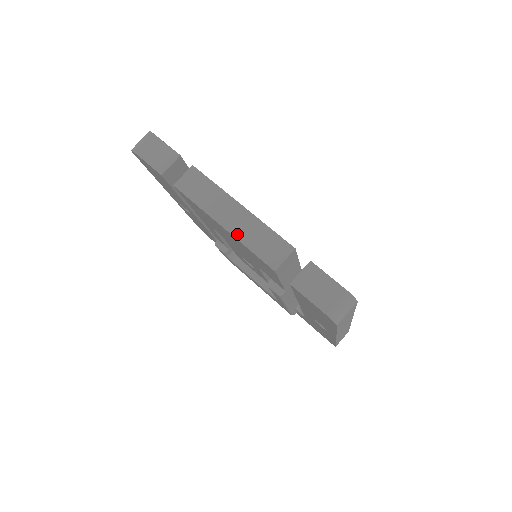
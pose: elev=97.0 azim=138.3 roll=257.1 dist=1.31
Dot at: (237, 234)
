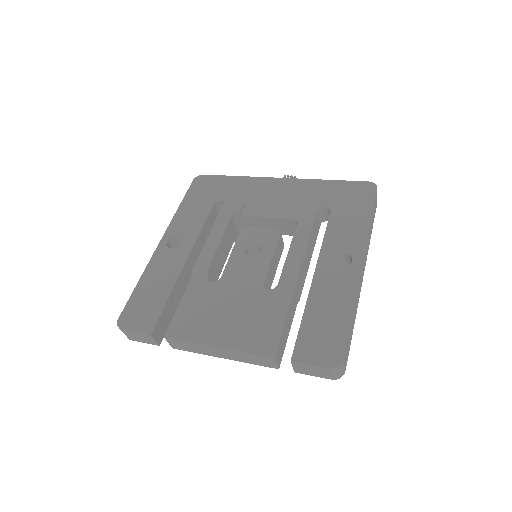
Dot at: (236, 360)
